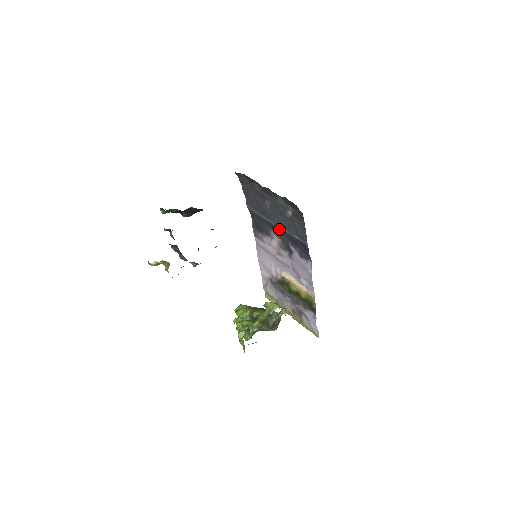
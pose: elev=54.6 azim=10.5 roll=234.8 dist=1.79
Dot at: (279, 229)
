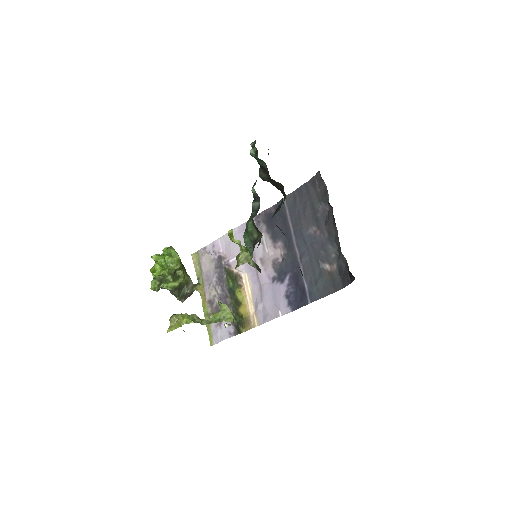
Dot at: (295, 255)
